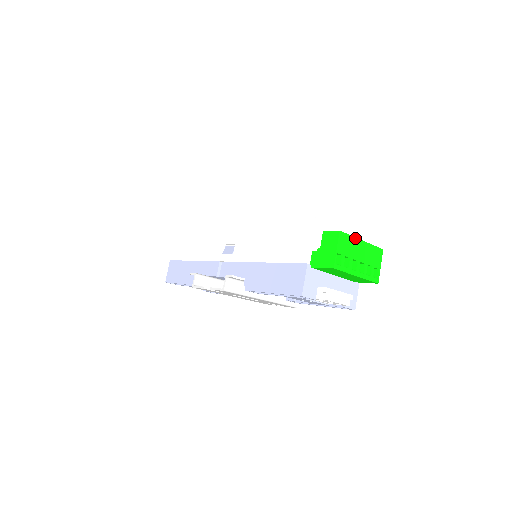
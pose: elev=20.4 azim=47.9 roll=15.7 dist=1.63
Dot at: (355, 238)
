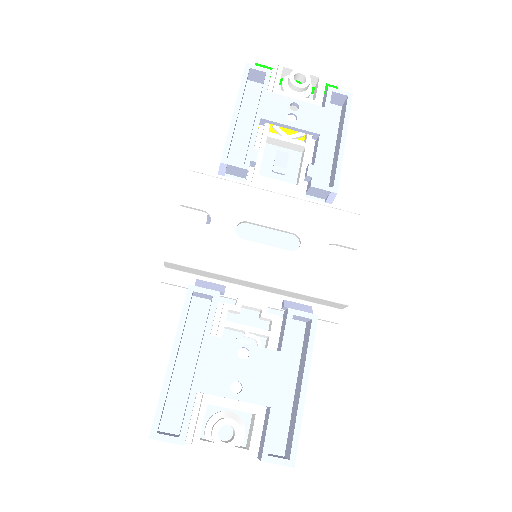
Dot at: occluded
